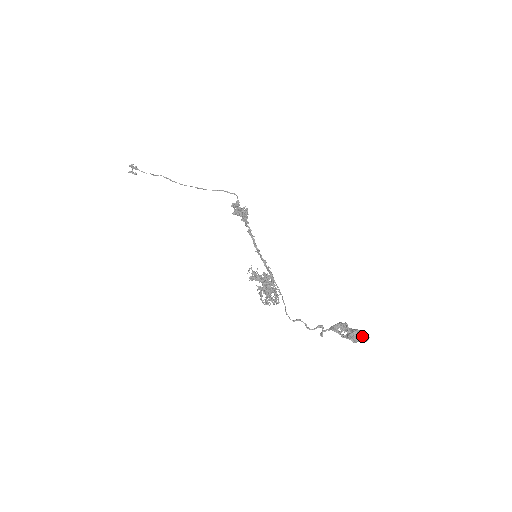
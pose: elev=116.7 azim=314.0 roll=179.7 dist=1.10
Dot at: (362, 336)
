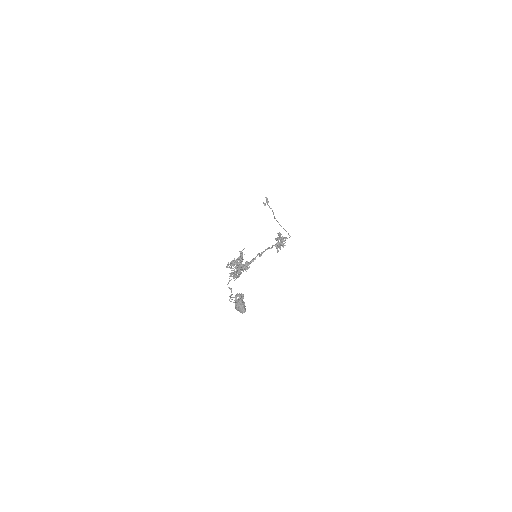
Dot at: (242, 305)
